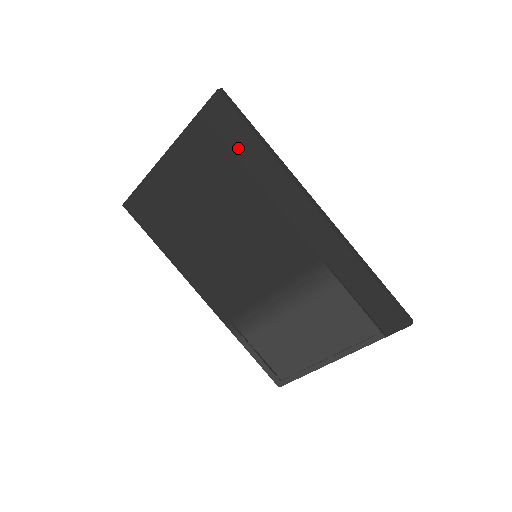
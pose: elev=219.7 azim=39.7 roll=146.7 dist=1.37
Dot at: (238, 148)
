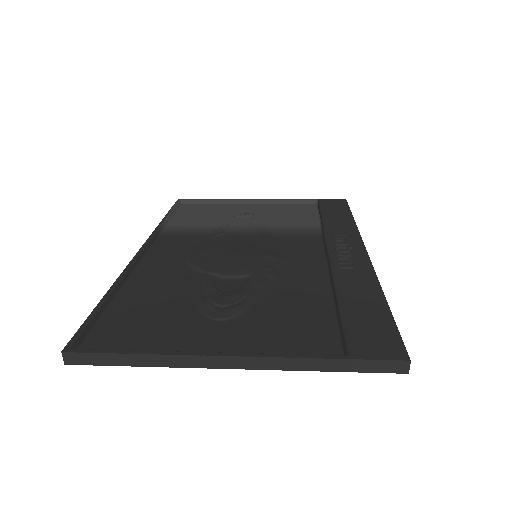
Dot at: occluded
